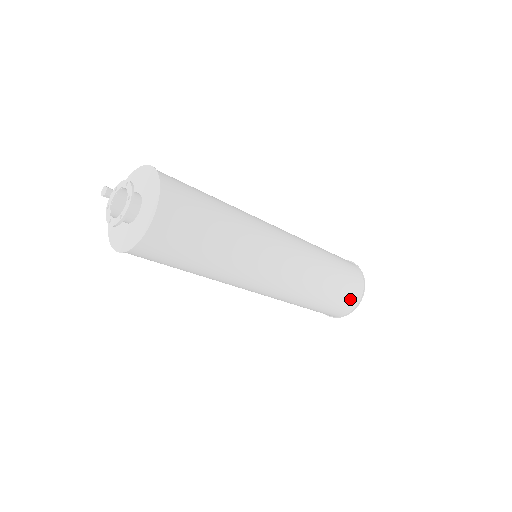
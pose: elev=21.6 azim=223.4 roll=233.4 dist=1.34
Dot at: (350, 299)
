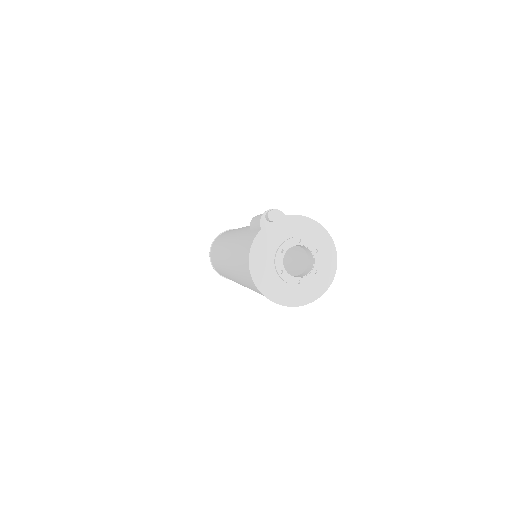
Dot at: occluded
